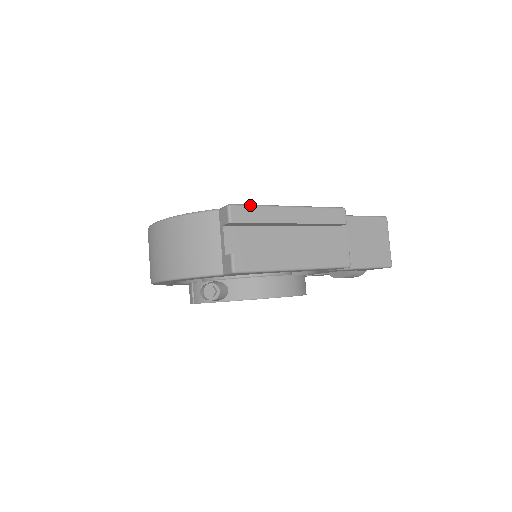
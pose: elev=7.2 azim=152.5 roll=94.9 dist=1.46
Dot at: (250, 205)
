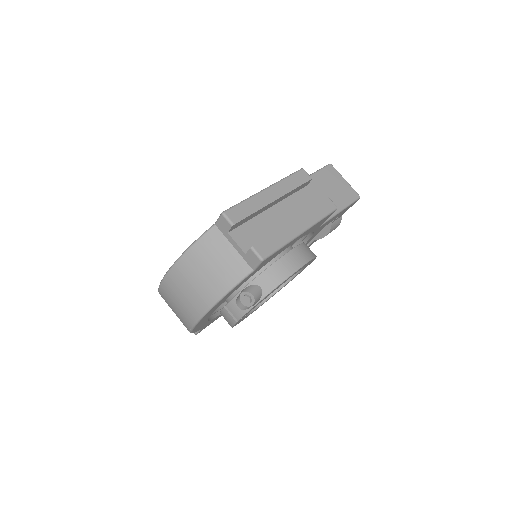
Dot at: (237, 204)
